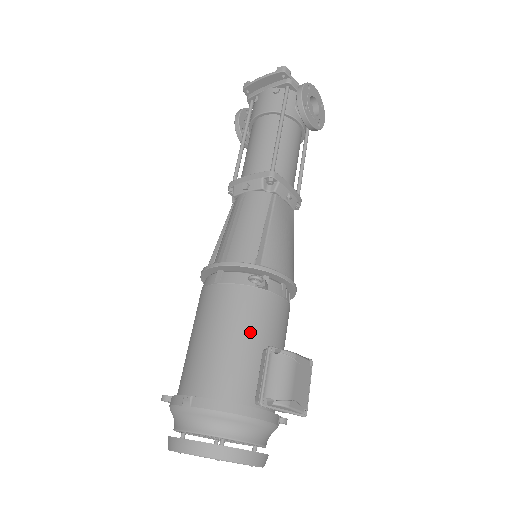
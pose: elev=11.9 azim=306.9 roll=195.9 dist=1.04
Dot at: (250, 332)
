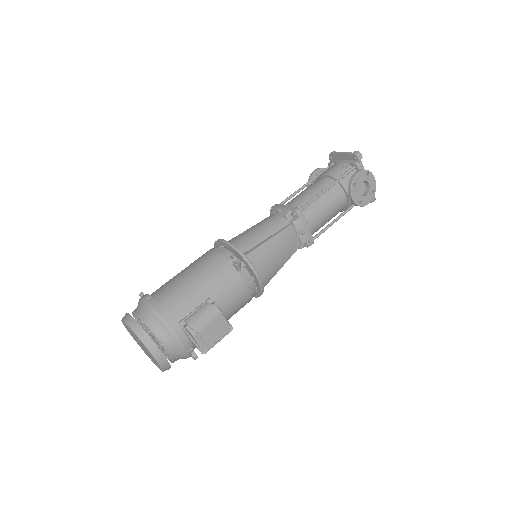
Dot at: (209, 286)
